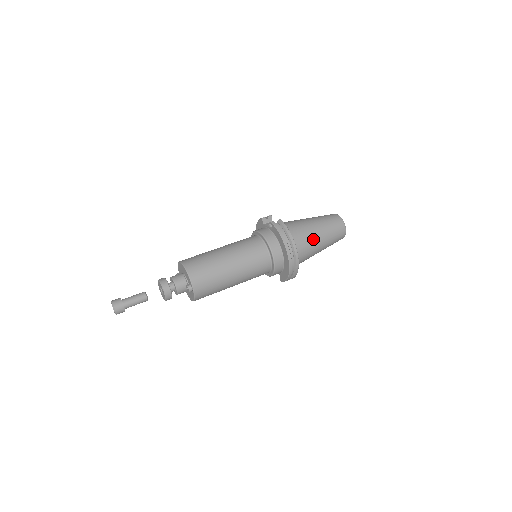
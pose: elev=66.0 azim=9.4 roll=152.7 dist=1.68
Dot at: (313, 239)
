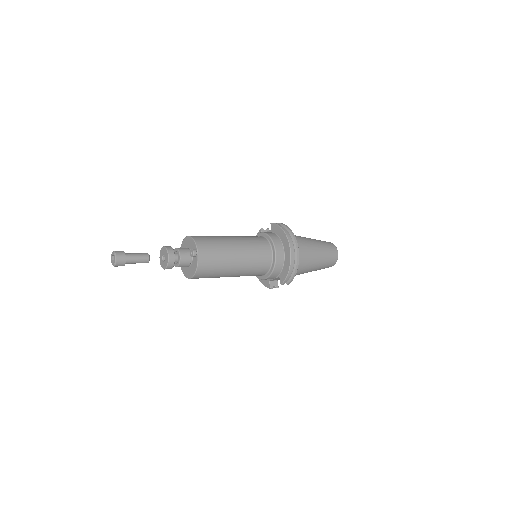
Dot at: (309, 245)
